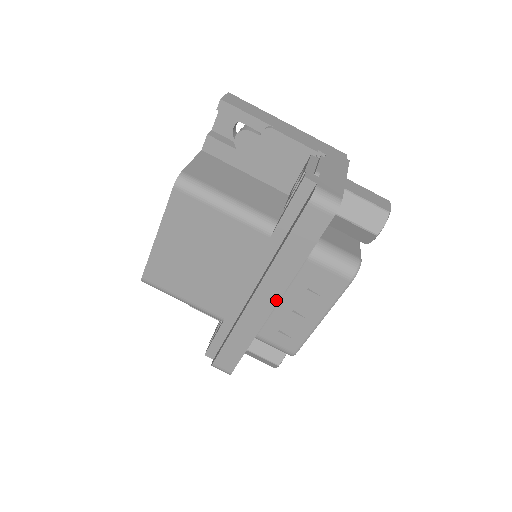
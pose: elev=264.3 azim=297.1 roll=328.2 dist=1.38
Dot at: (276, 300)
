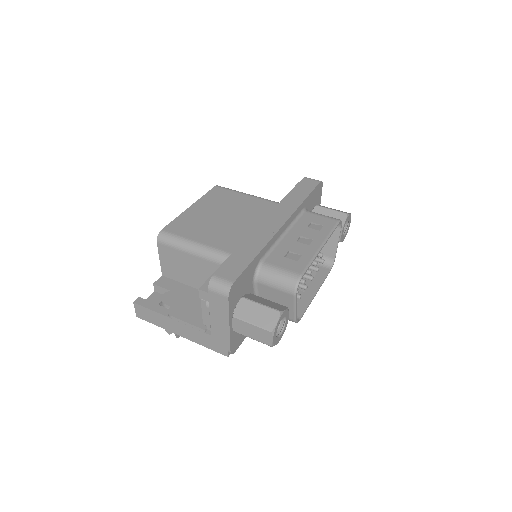
Dot at: (285, 220)
